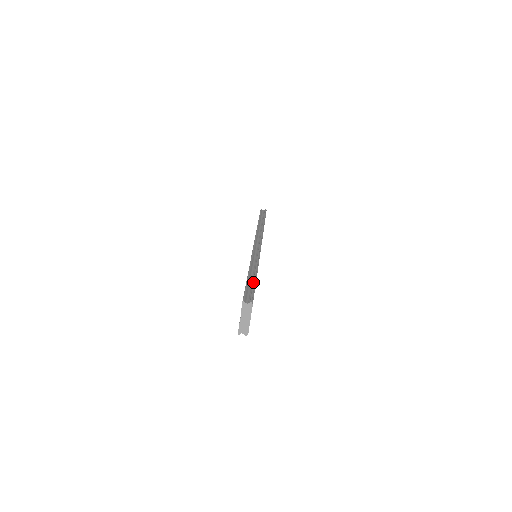
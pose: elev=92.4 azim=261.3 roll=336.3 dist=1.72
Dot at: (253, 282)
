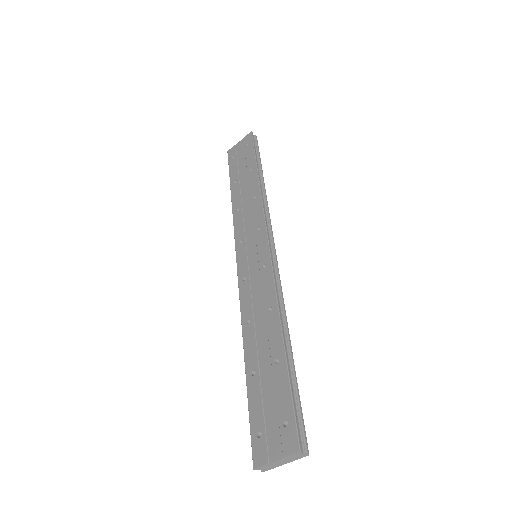
Dot at: (296, 382)
